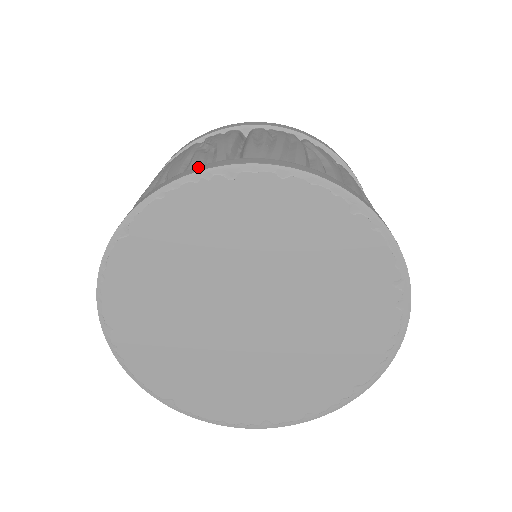
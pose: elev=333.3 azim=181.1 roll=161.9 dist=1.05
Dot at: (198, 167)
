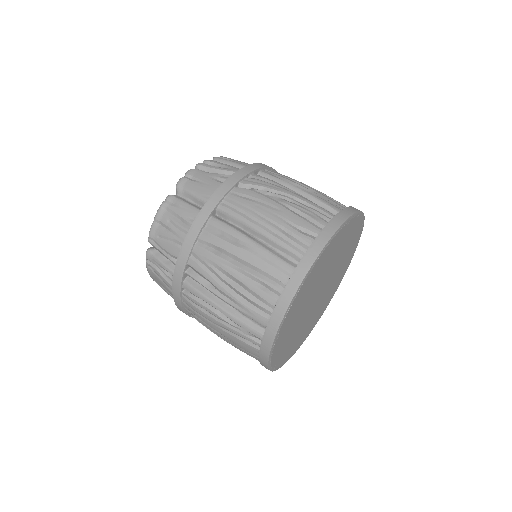
Dot at: (334, 220)
